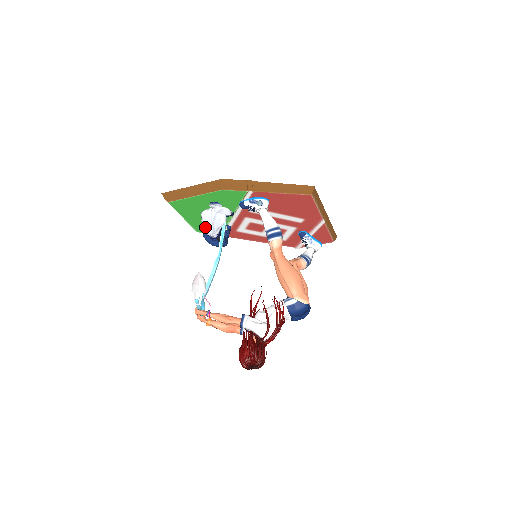
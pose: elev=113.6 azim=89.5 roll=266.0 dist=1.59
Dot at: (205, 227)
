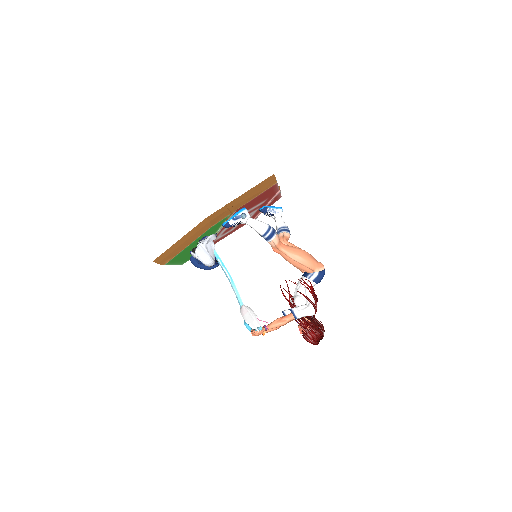
Dot at: (207, 263)
